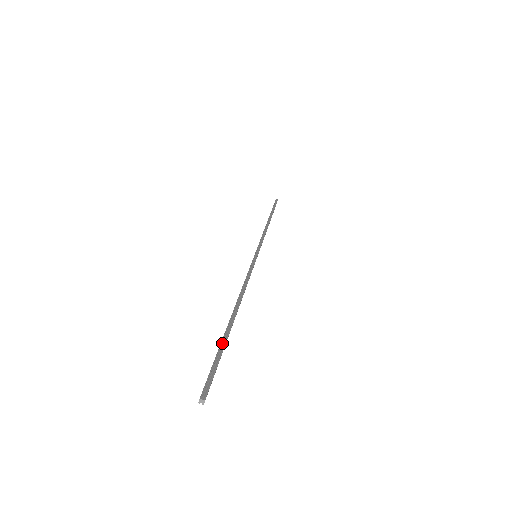
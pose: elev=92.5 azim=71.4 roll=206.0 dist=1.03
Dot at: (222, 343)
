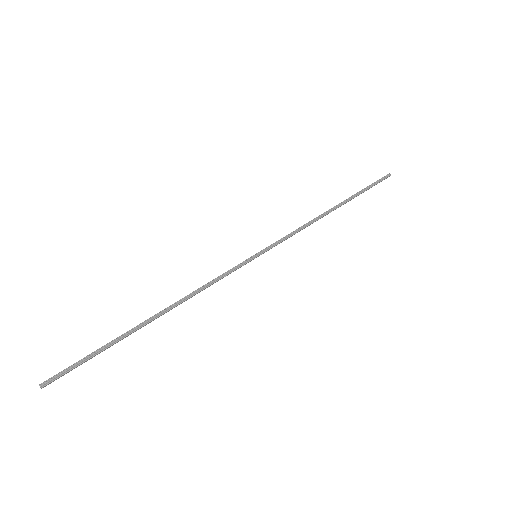
Dot at: (107, 345)
